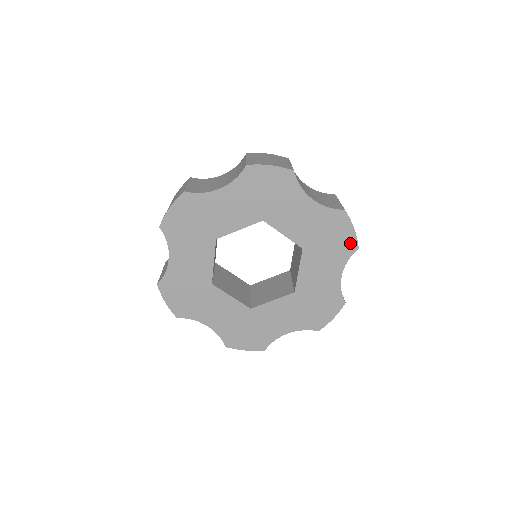
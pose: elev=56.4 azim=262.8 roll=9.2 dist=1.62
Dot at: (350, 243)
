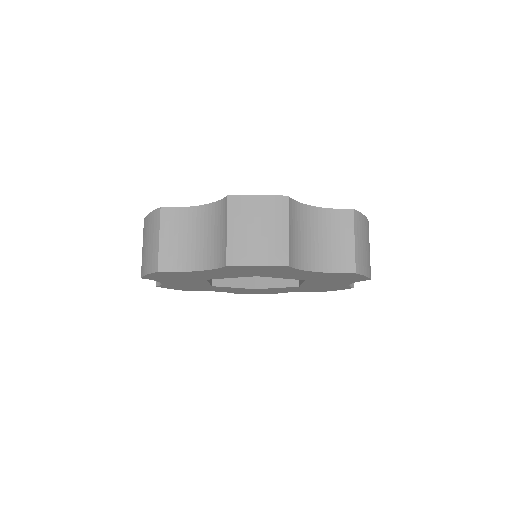
Dot at: (361, 279)
